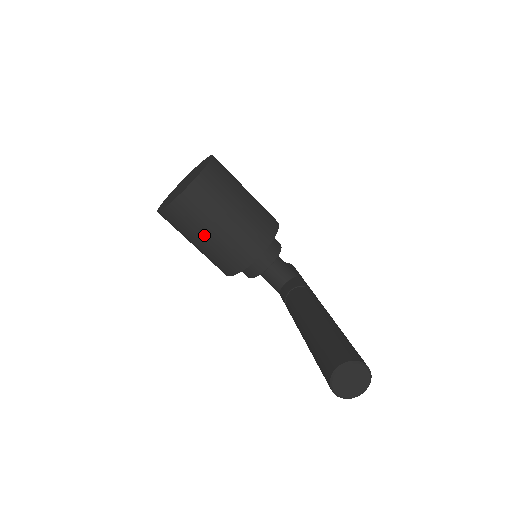
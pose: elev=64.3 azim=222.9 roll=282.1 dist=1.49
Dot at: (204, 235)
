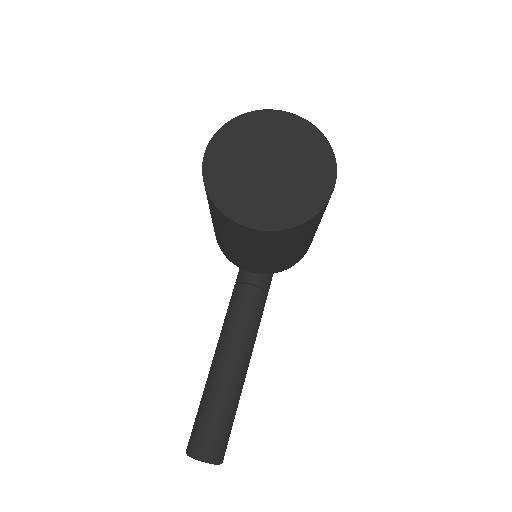
Dot at: (225, 237)
